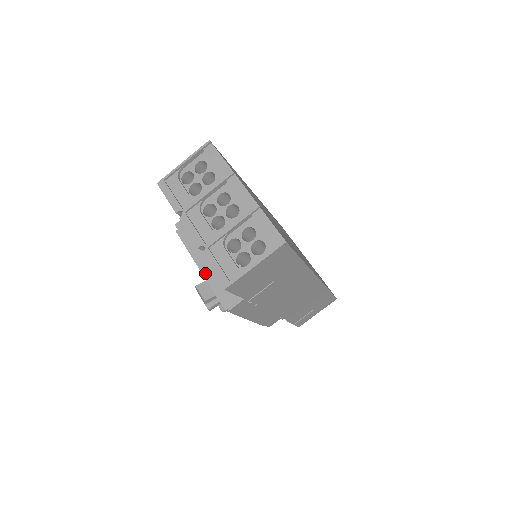
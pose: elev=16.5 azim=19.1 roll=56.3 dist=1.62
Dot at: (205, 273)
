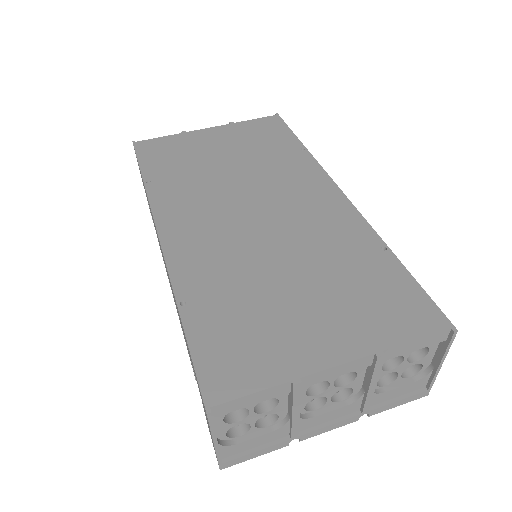
Dot at: occluded
